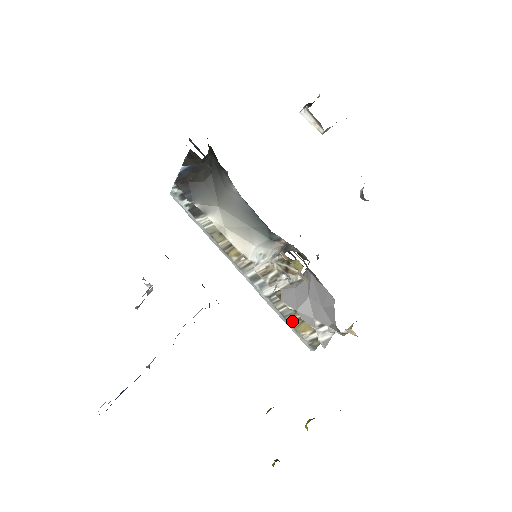
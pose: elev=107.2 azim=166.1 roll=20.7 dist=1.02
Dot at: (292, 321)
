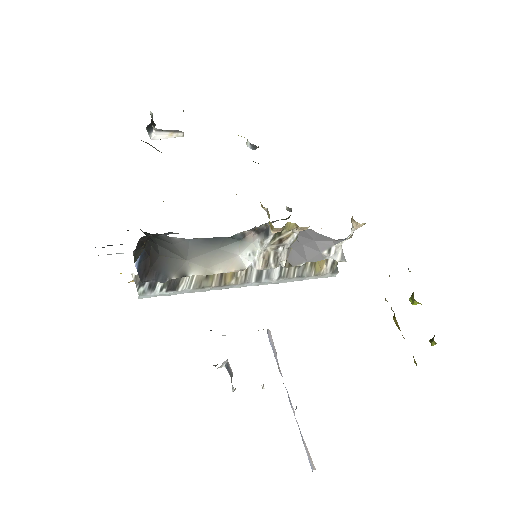
Dot at: (308, 273)
